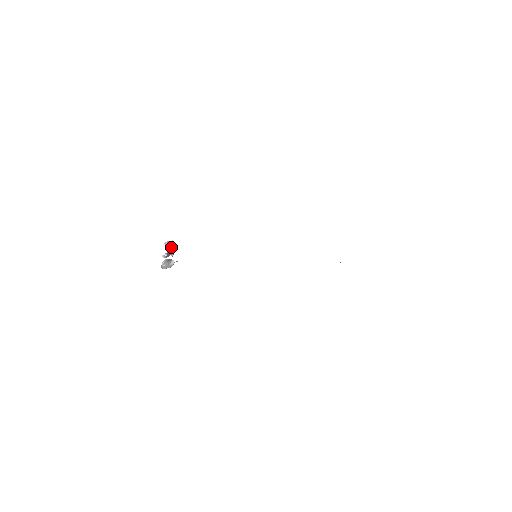
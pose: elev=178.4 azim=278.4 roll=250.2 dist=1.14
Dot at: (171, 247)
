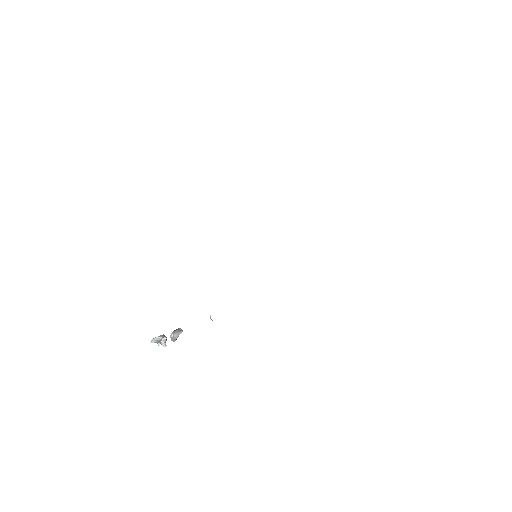
Dot at: (162, 335)
